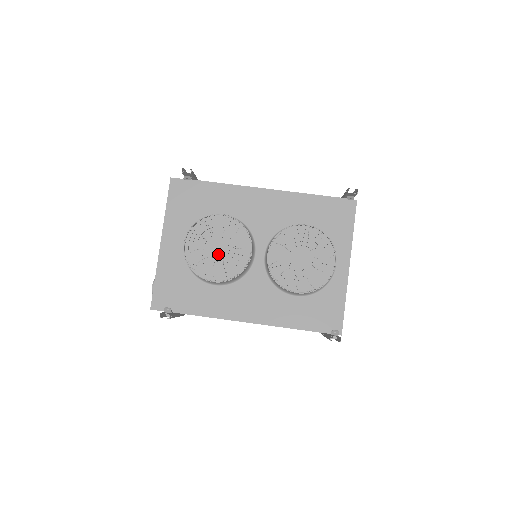
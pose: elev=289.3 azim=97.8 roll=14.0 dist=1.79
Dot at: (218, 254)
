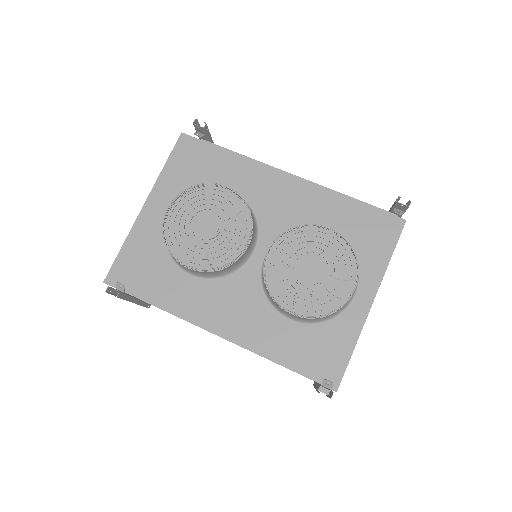
Dot at: (205, 233)
